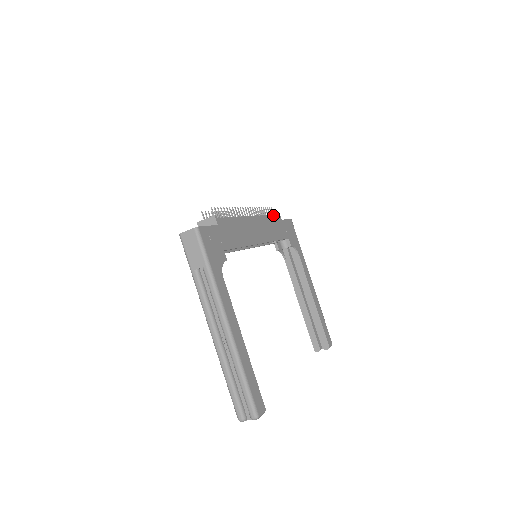
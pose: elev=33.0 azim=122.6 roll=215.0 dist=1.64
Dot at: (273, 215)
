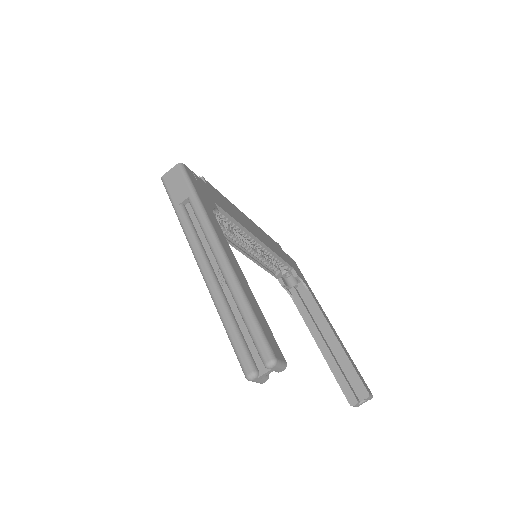
Dot at: (272, 239)
